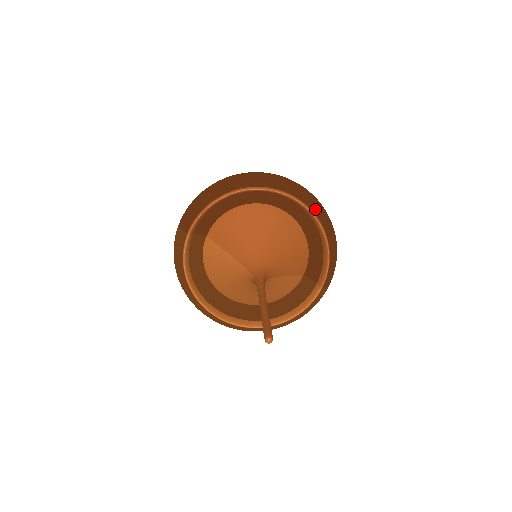
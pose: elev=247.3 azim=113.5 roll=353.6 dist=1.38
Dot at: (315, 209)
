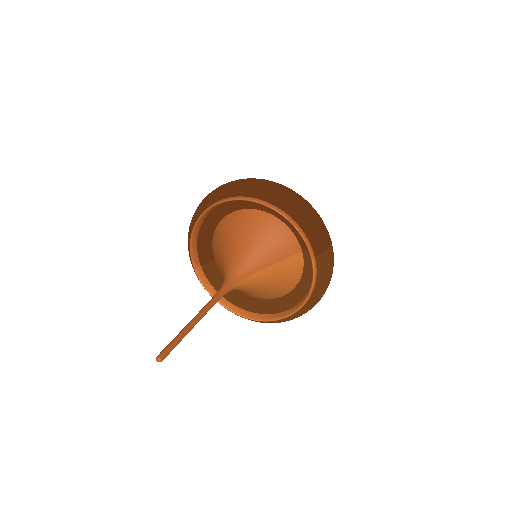
Dot at: (259, 196)
